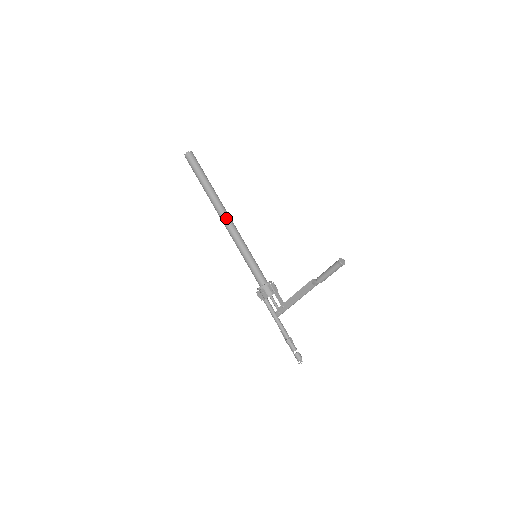
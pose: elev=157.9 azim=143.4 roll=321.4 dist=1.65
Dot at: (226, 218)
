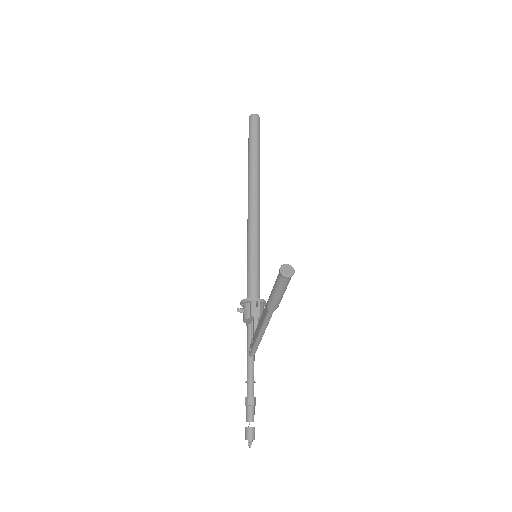
Dot at: (251, 198)
